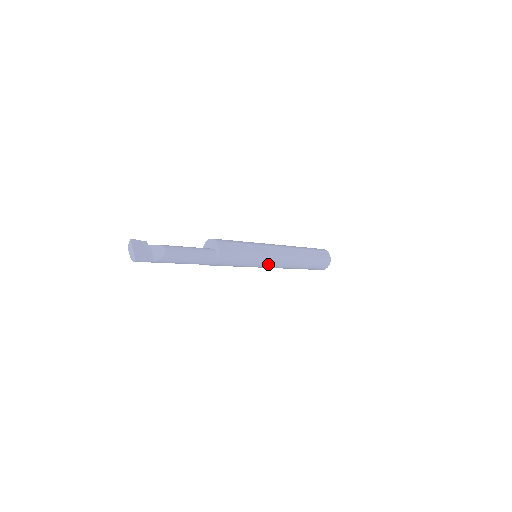
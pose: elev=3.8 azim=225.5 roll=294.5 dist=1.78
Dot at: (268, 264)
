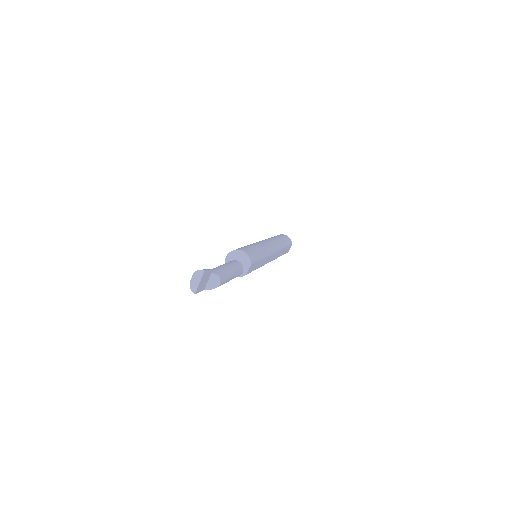
Dot at: occluded
